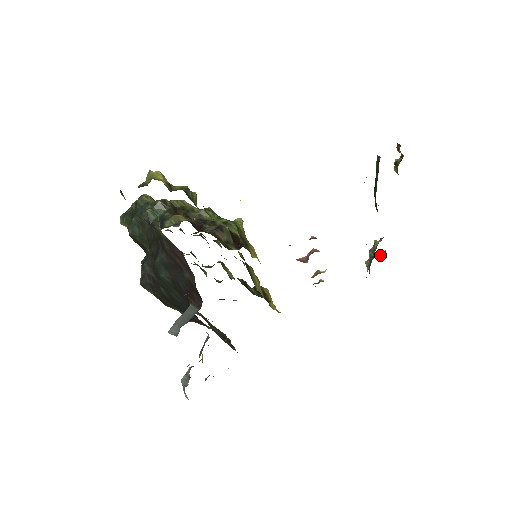
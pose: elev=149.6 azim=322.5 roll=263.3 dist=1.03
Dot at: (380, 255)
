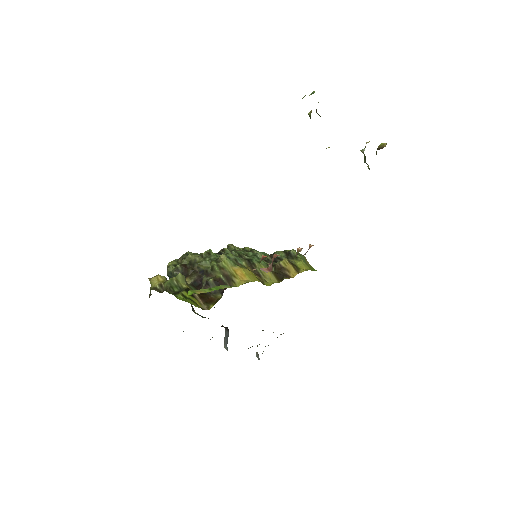
Dot at: (383, 145)
